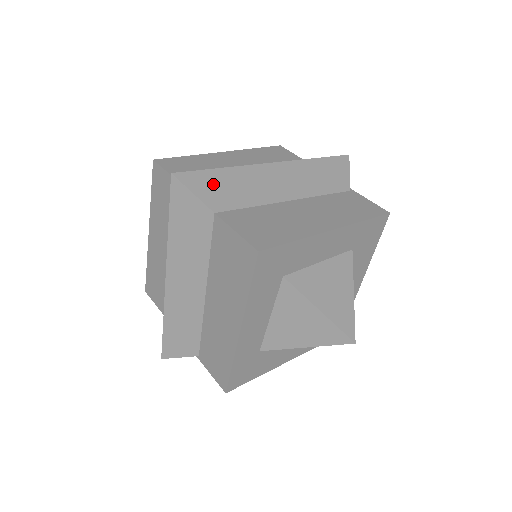
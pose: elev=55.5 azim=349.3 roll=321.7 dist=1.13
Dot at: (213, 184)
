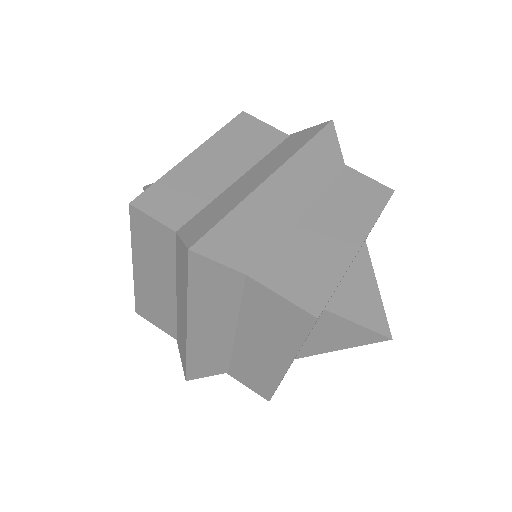
Dot at: (231, 238)
